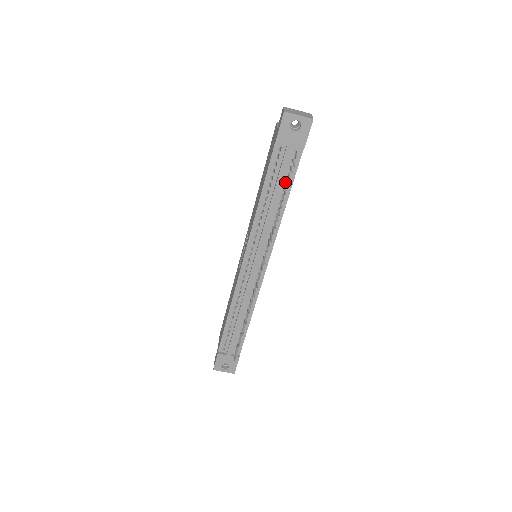
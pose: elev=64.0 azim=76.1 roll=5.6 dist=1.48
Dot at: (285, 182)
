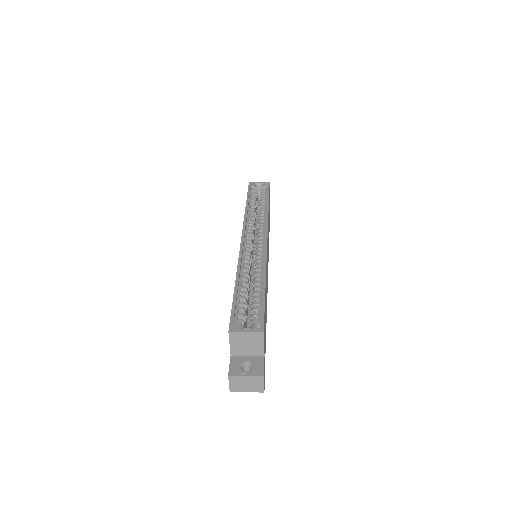
Dot at: occluded
